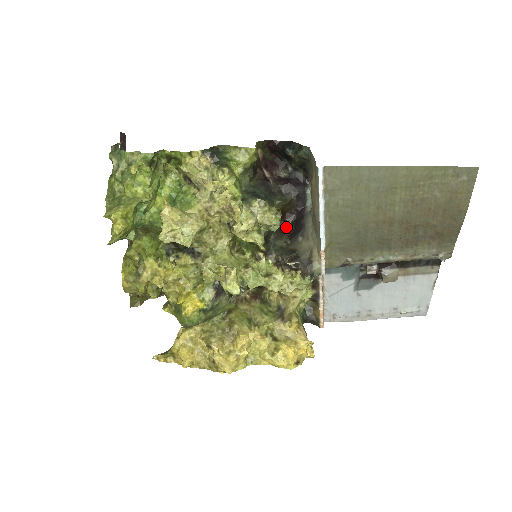
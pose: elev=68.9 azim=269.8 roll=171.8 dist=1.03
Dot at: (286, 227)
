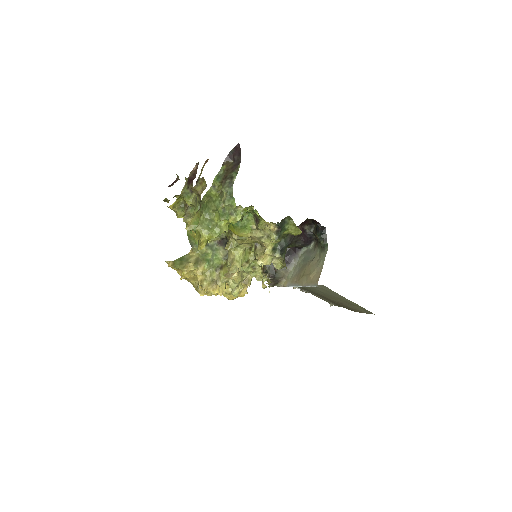
Dot at: occluded
